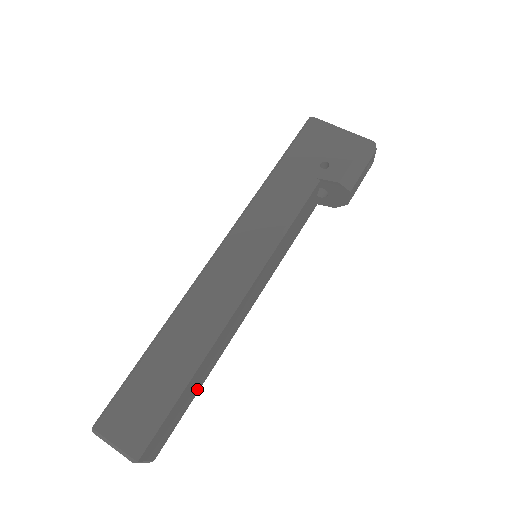
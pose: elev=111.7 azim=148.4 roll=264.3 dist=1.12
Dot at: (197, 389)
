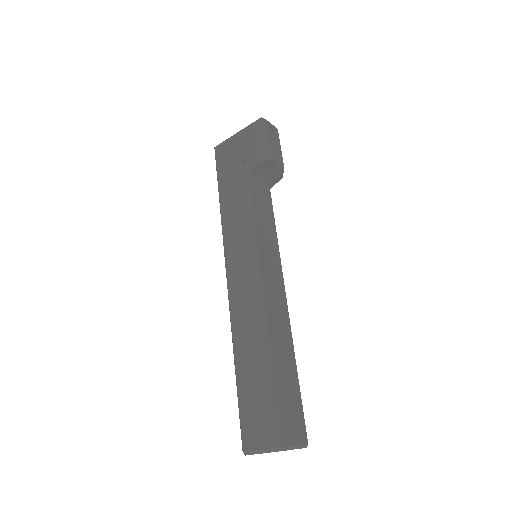
Dot at: (293, 372)
